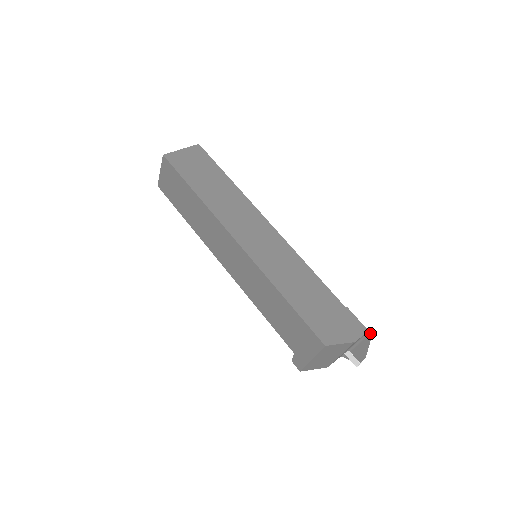
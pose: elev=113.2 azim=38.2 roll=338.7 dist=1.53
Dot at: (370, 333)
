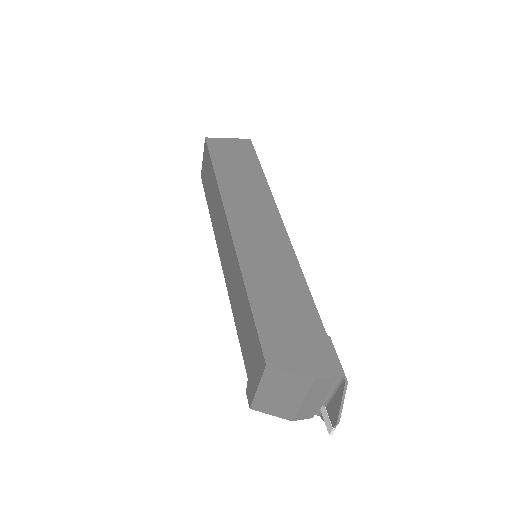
Dot at: (346, 378)
